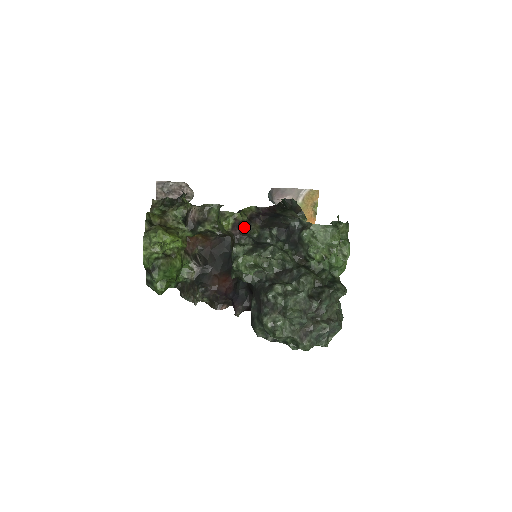
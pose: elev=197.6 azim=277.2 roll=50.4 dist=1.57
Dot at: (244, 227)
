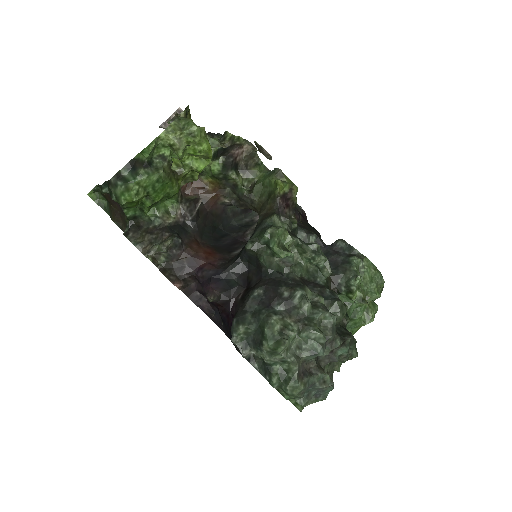
Dot at: (288, 208)
